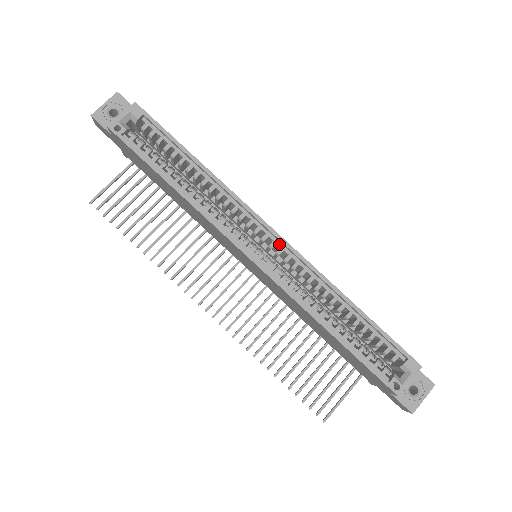
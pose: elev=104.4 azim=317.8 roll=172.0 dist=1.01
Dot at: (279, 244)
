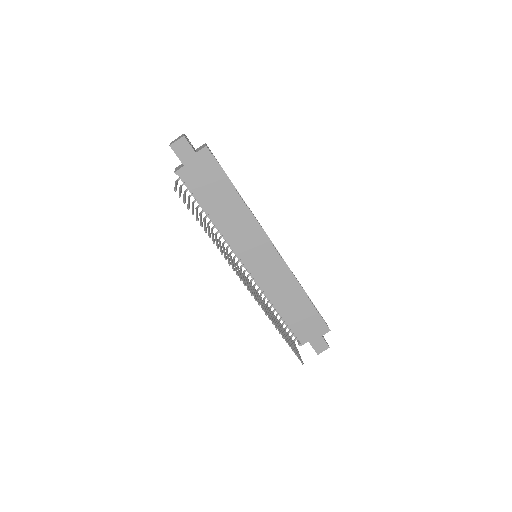
Dot at: occluded
